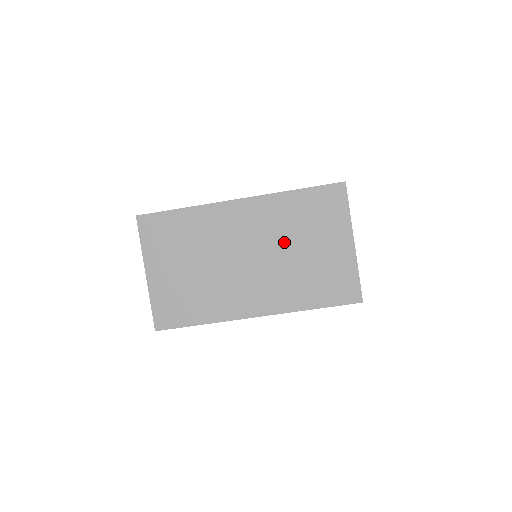
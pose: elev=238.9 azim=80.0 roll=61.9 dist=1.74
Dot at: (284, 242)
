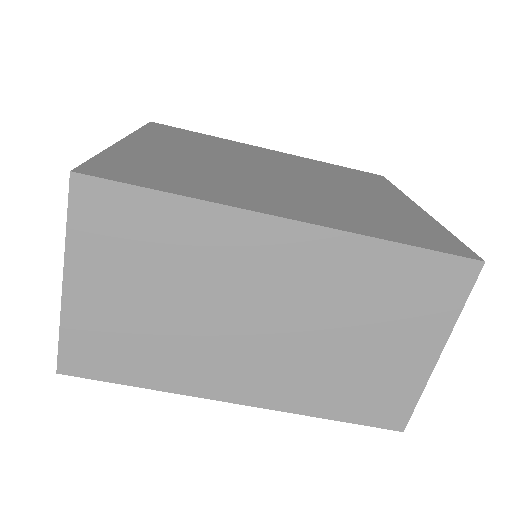
Dot at: (333, 317)
